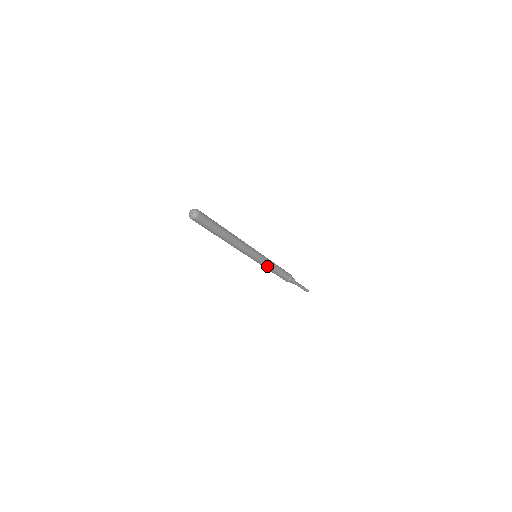
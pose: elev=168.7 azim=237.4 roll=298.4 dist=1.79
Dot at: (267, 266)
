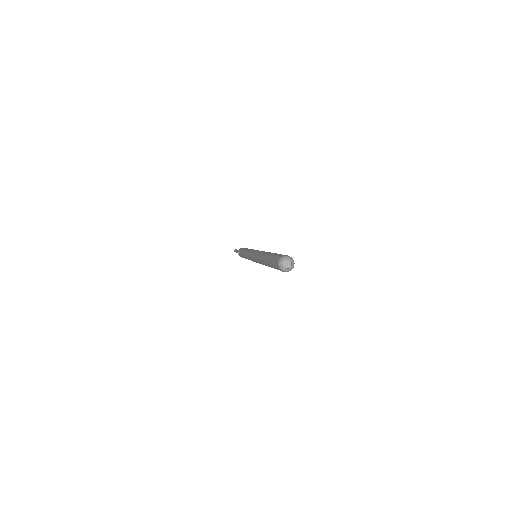
Dot at: occluded
